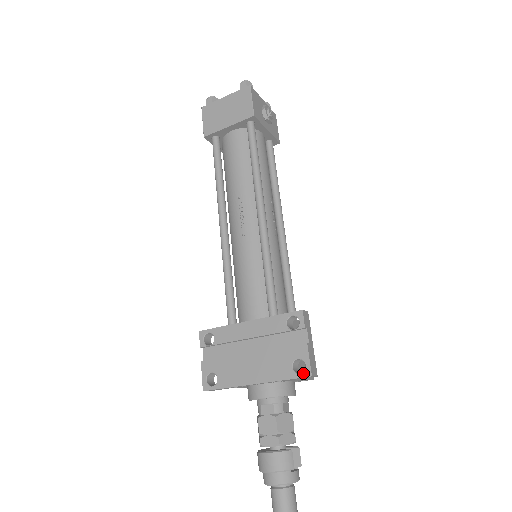
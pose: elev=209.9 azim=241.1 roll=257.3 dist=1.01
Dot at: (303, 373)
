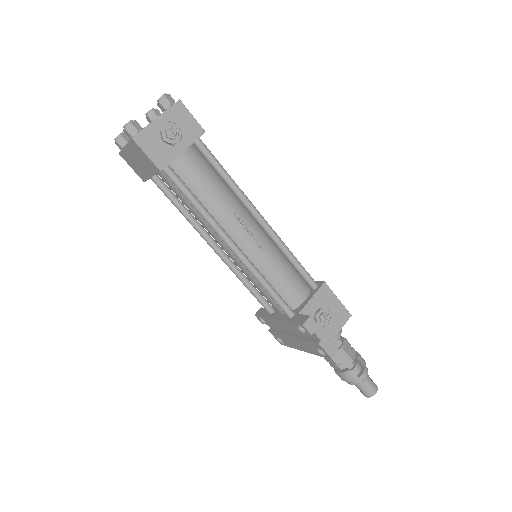
Dot at: (327, 357)
